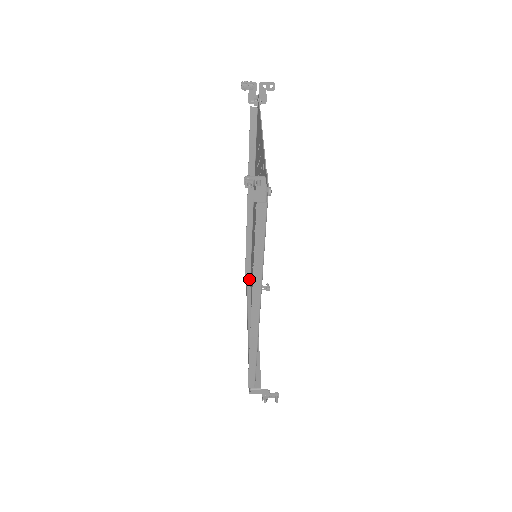
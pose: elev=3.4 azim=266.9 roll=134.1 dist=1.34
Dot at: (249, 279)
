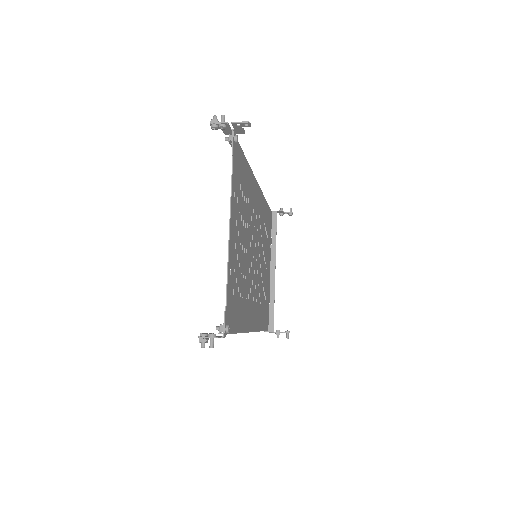
Dot at: occluded
